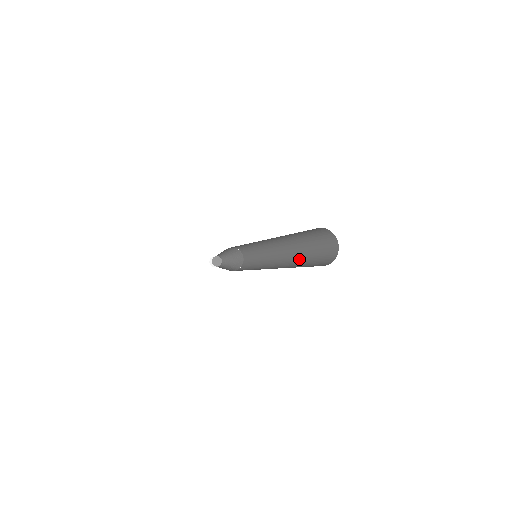
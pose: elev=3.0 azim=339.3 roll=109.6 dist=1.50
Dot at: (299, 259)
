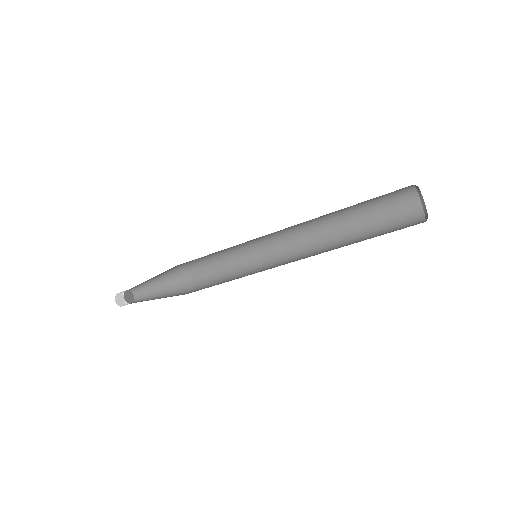
Dot at: (345, 241)
